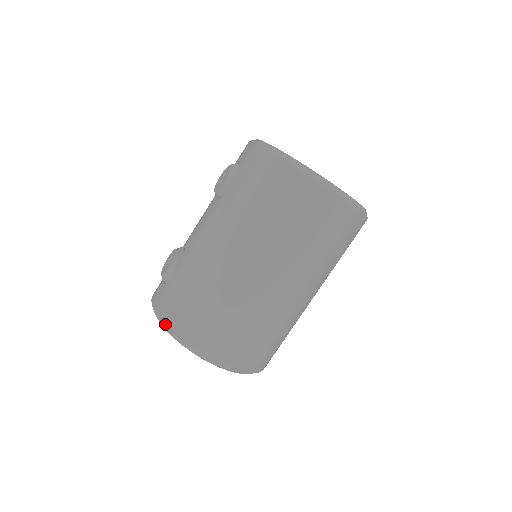
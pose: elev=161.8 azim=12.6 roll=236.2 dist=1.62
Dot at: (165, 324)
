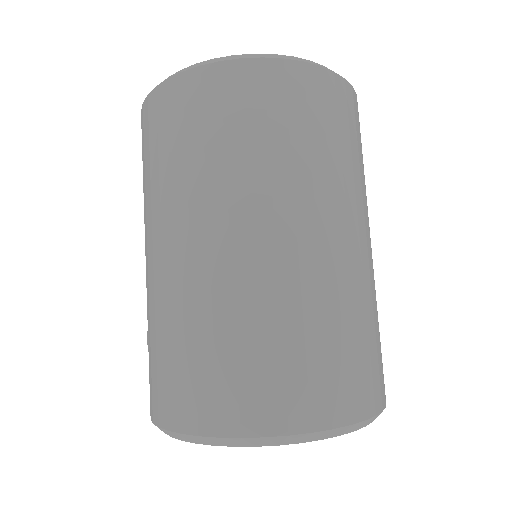
Dot at: occluded
